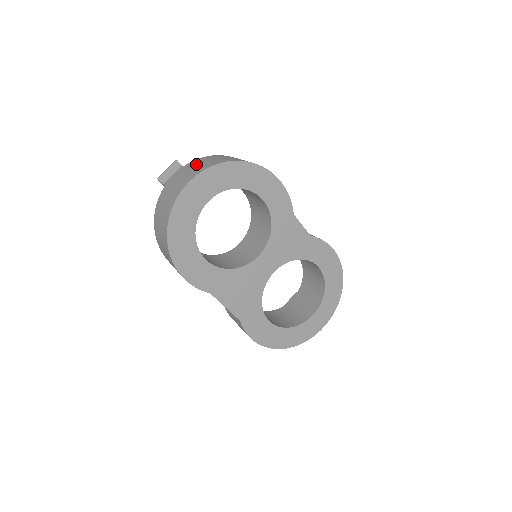
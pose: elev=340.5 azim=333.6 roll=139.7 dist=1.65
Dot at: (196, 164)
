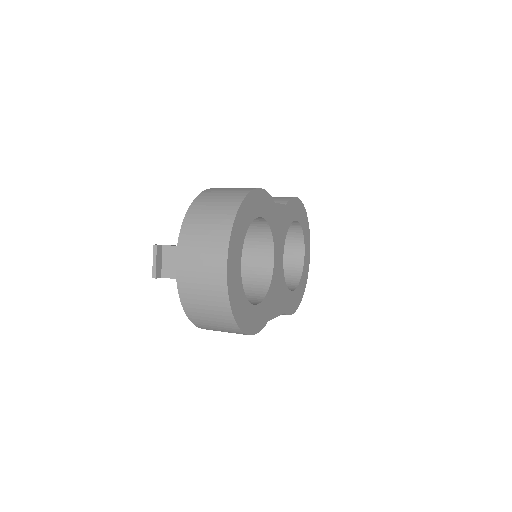
Dot at: (197, 240)
